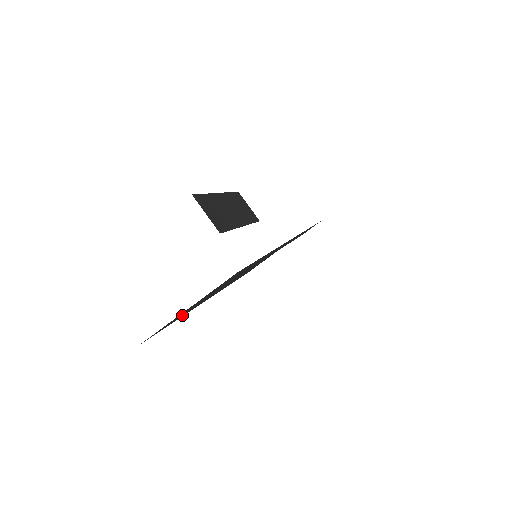
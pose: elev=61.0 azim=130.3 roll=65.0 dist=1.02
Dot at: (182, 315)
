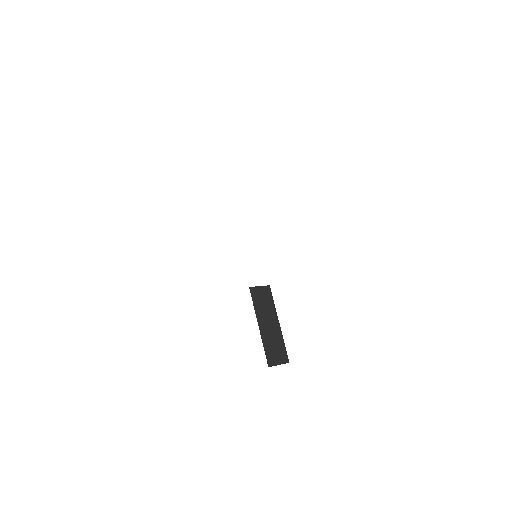
Dot at: occluded
